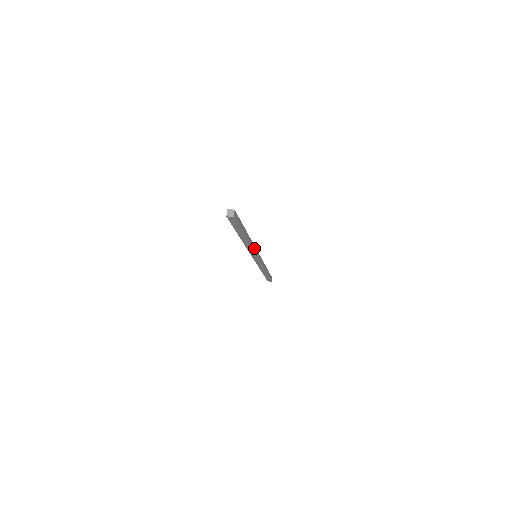
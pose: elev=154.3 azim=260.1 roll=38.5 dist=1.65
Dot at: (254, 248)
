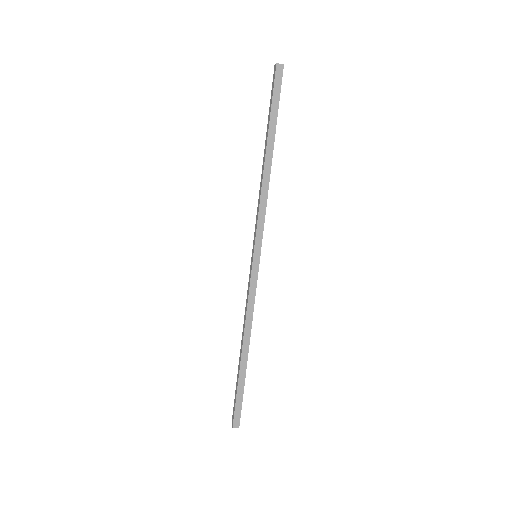
Dot at: (264, 215)
